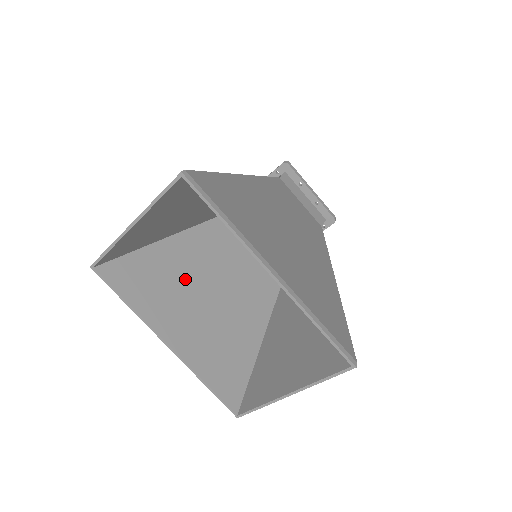
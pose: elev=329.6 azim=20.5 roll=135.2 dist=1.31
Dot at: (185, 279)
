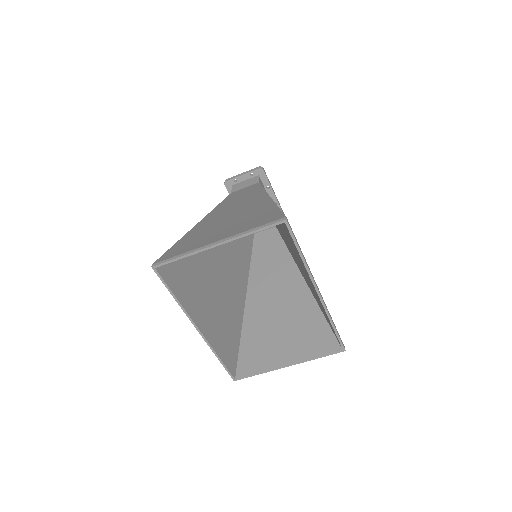
Dot at: (203, 272)
